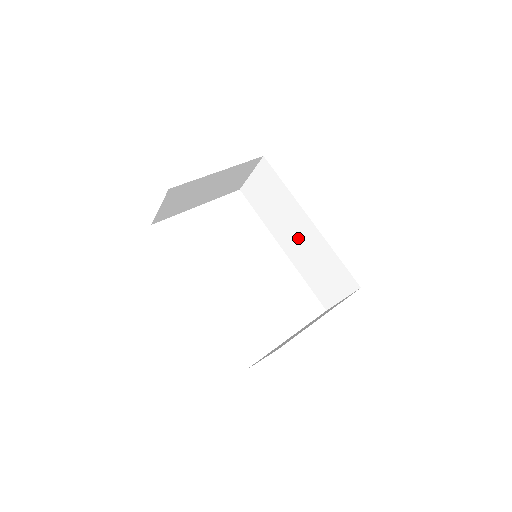
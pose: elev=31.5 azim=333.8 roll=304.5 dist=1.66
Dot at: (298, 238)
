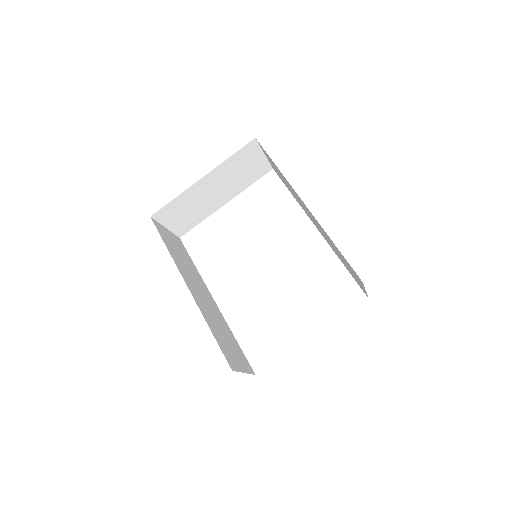
Dot at: (313, 220)
